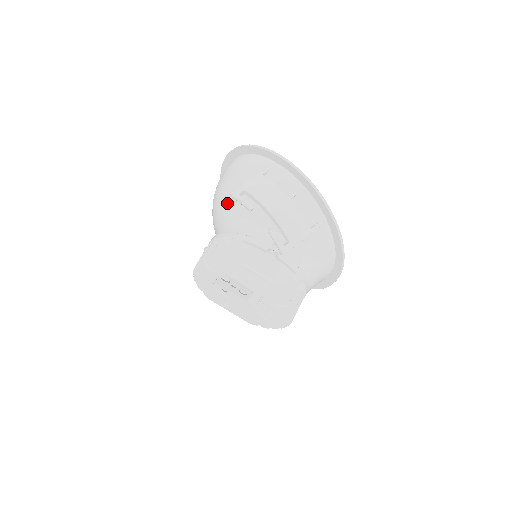
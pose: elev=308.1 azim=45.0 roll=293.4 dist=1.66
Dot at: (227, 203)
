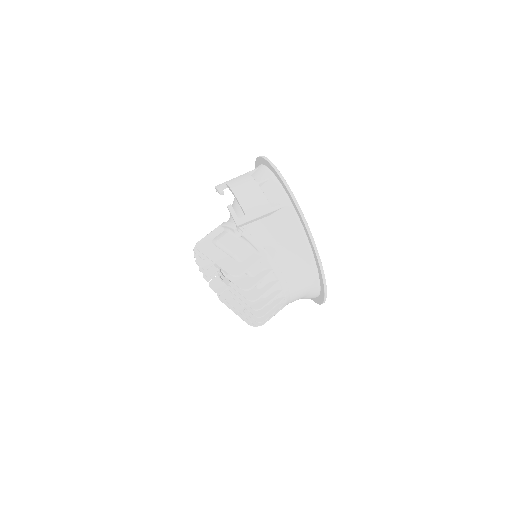
Dot at: occluded
